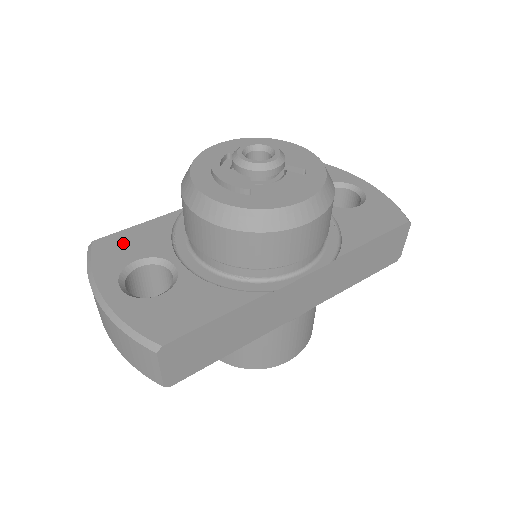
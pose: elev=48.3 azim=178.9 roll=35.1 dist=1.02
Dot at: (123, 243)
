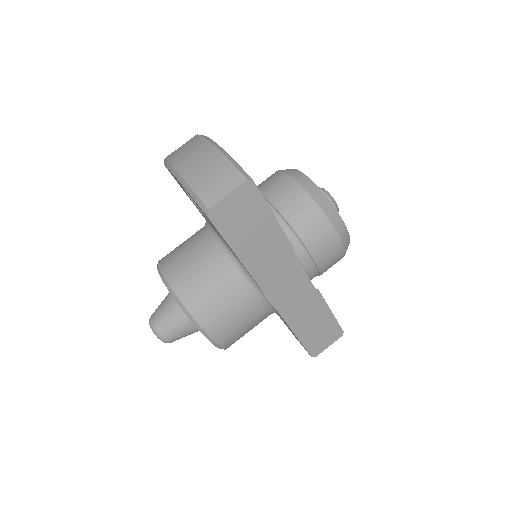
Dot at: occluded
